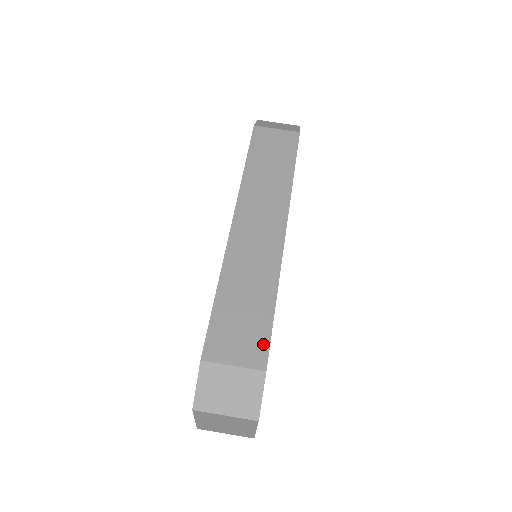
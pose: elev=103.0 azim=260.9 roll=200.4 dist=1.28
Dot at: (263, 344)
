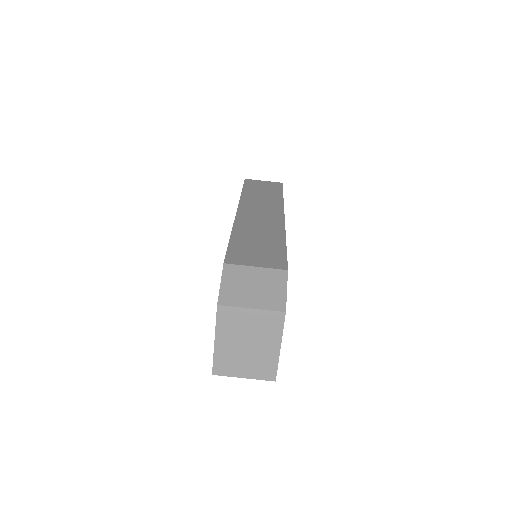
Dot at: (281, 258)
